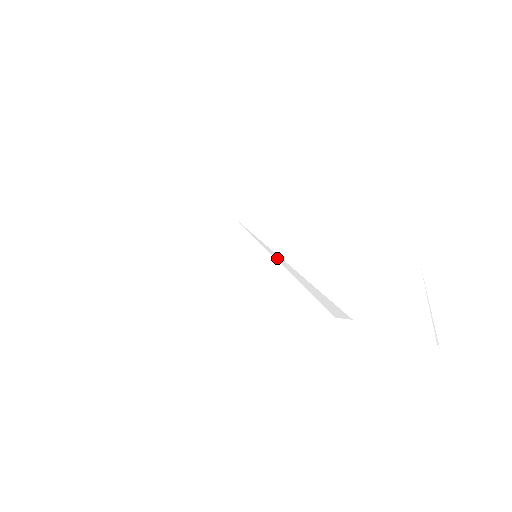
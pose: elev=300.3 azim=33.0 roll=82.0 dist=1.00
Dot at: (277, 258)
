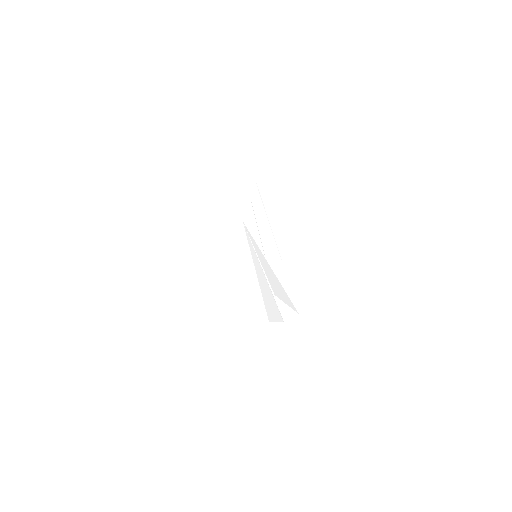
Dot at: (256, 248)
